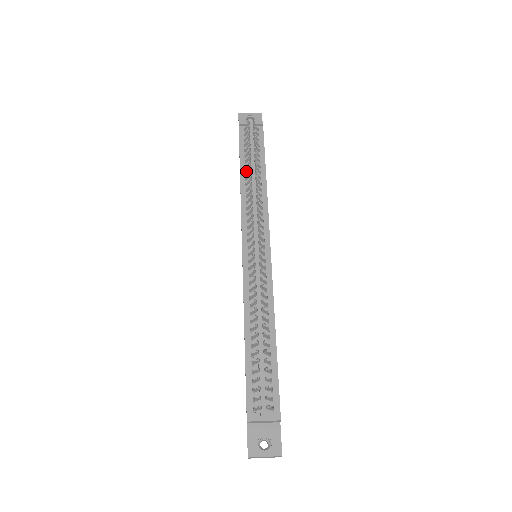
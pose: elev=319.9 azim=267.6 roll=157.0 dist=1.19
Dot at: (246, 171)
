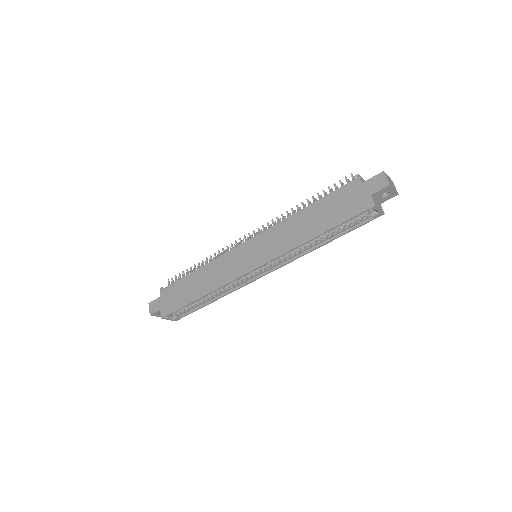
Dot at: occluded
